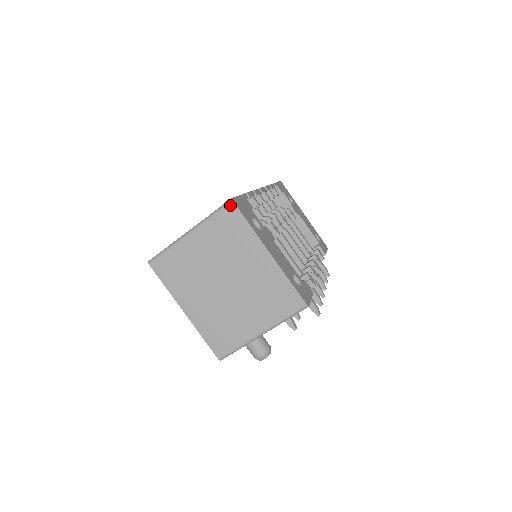
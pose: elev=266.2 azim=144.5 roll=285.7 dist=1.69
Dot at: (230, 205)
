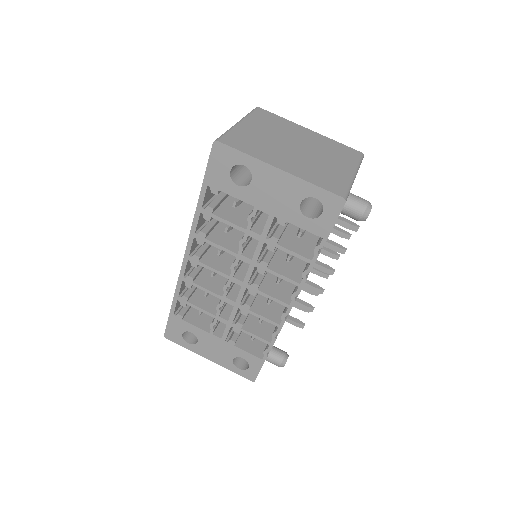
Dot at: (258, 108)
